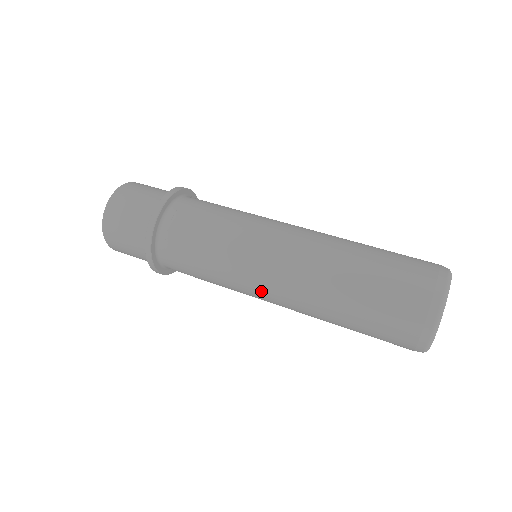
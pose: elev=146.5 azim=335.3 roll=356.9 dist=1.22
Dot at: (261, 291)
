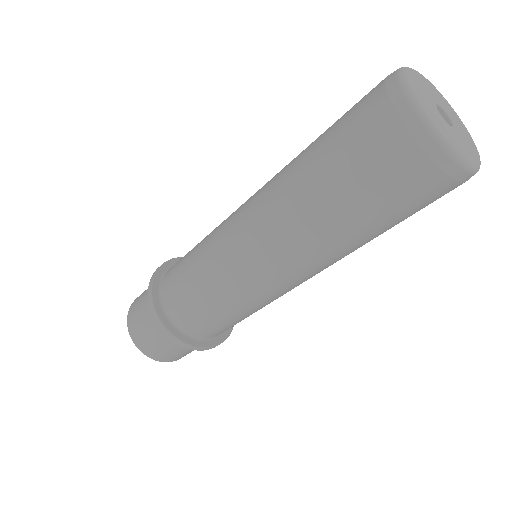
Dot at: (281, 286)
